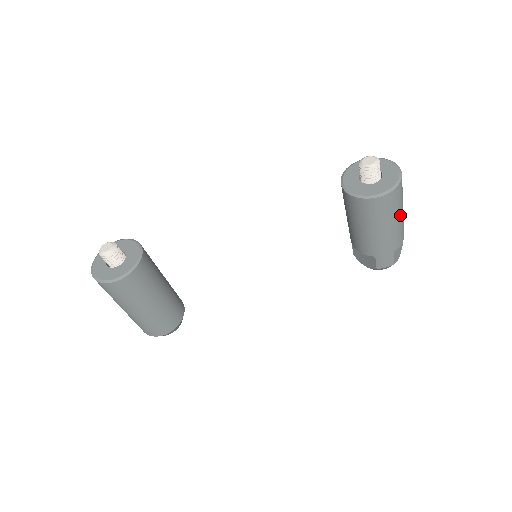
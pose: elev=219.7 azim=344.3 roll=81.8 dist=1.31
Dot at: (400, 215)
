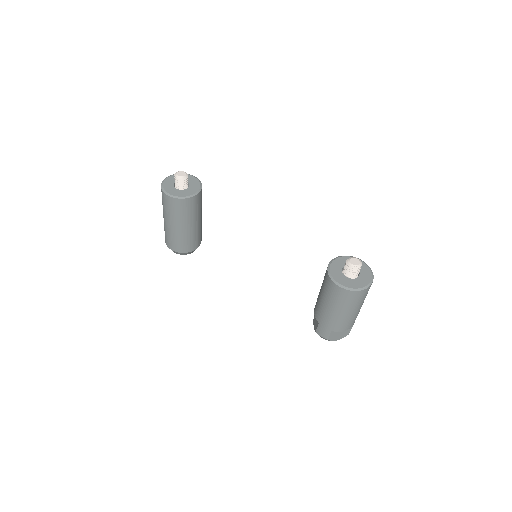
Dot at: (350, 311)
